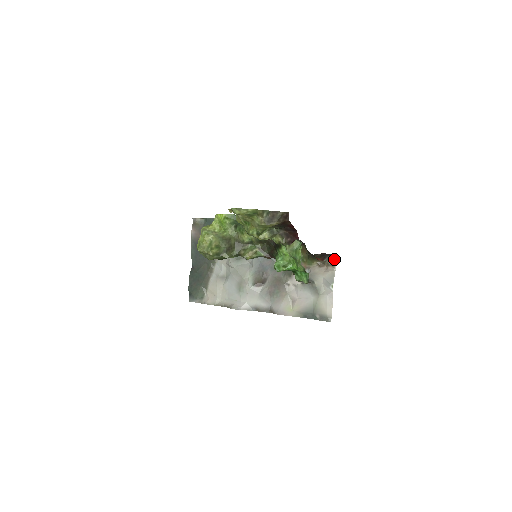
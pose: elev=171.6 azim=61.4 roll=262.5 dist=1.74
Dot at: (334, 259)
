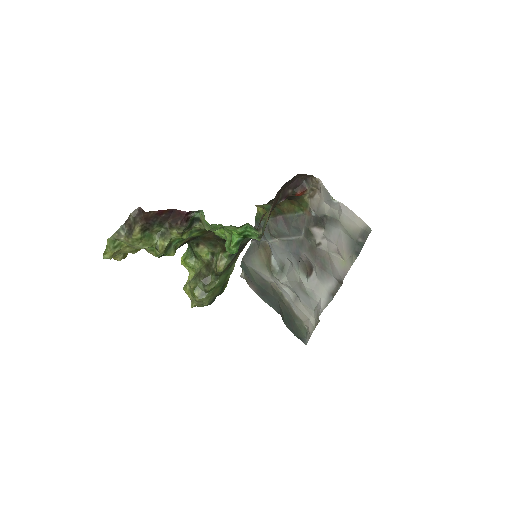
Dot at: (309, 176)
